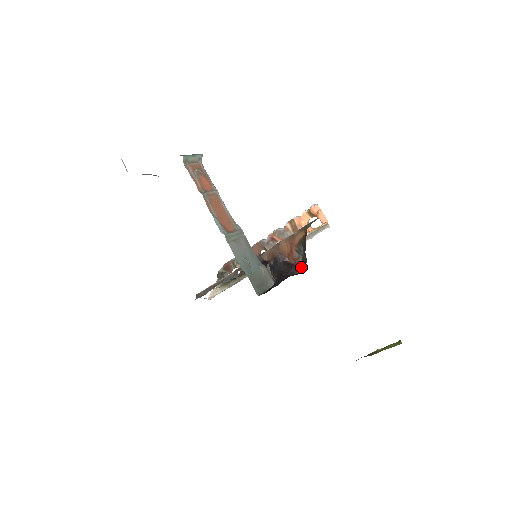
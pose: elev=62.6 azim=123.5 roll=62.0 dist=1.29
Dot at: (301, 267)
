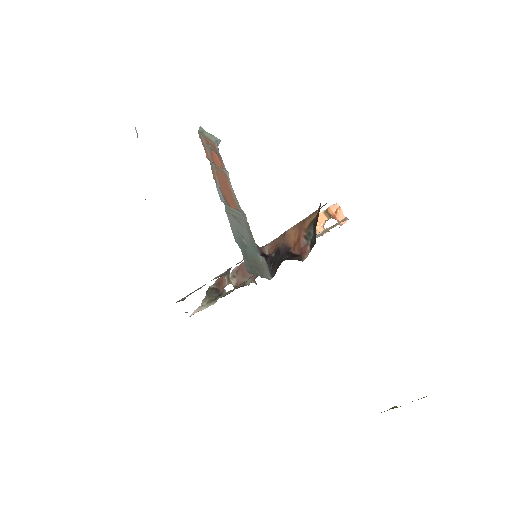
Dot at: occluded
